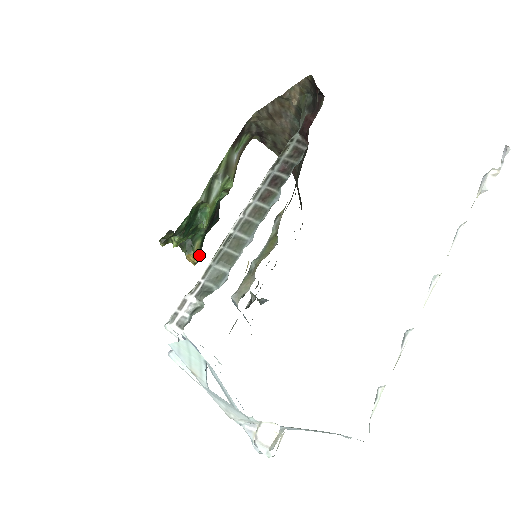
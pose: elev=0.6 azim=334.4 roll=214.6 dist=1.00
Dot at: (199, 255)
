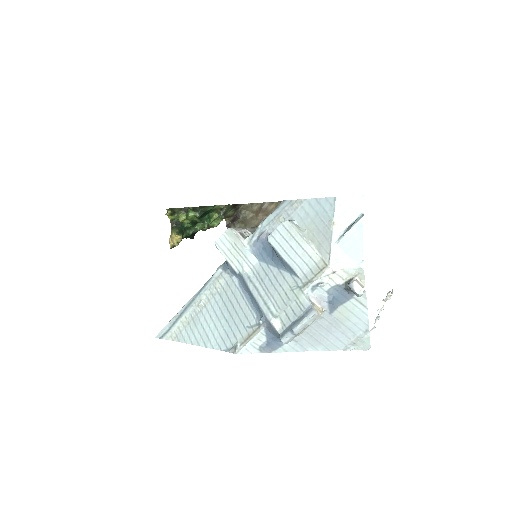
Dot at: (178, 244)
